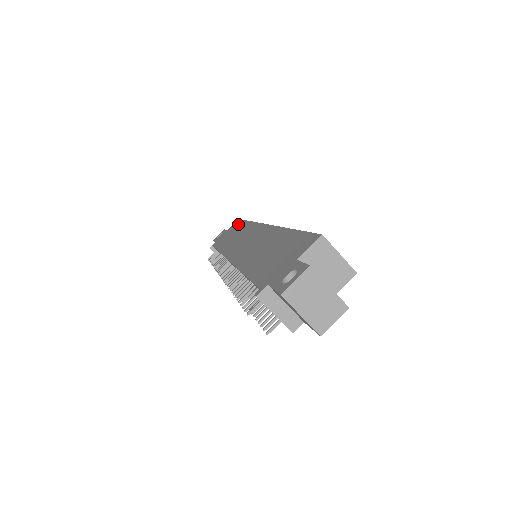
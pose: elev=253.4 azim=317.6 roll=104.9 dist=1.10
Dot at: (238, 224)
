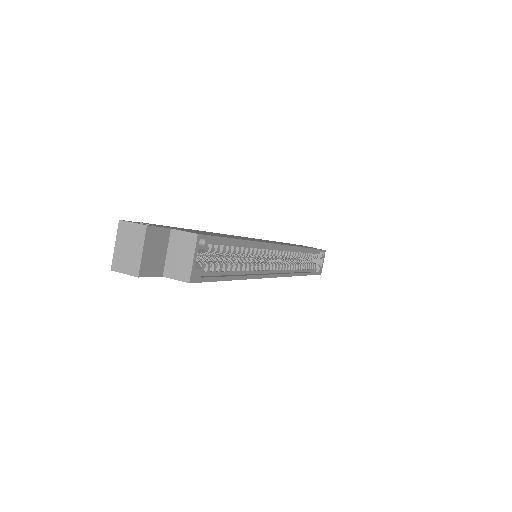
Dot at: occluded
